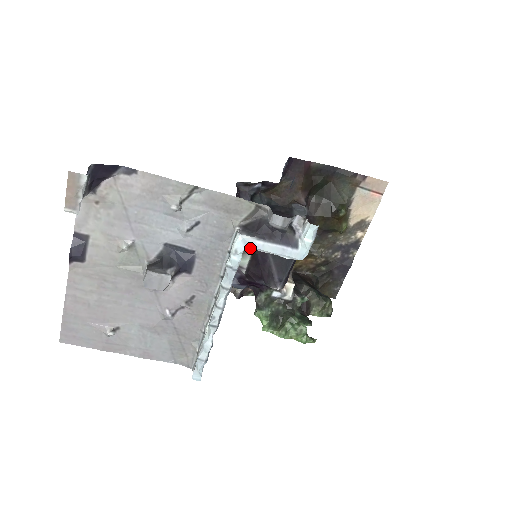
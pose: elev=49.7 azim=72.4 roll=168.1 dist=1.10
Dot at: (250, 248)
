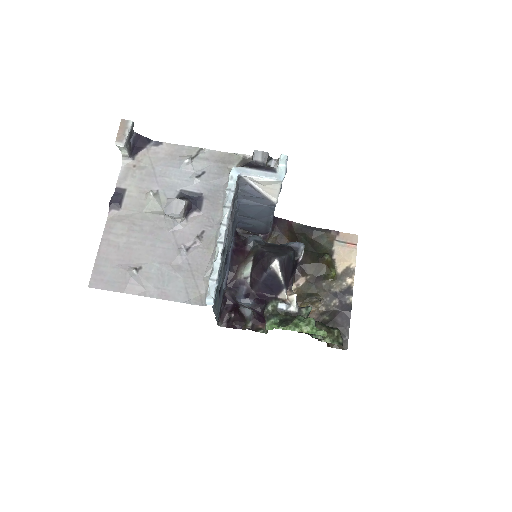
Dot at: (251, 256)
